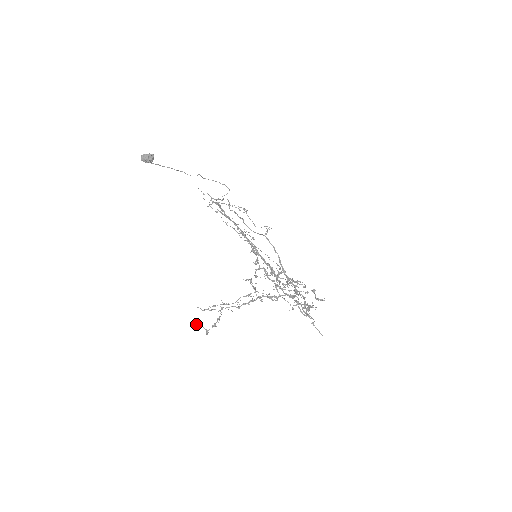
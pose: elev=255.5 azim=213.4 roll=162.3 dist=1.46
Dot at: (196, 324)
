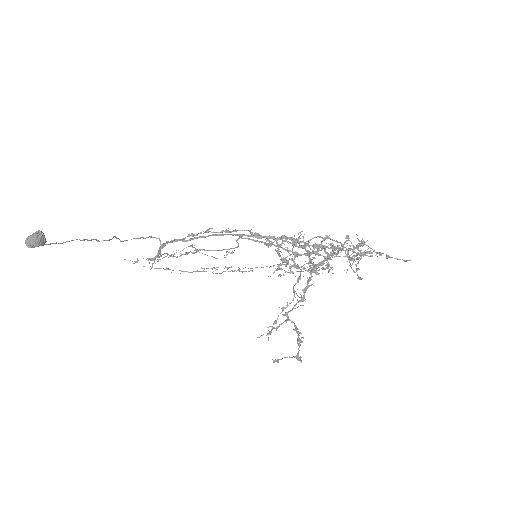
Dot at: (277, 360)
